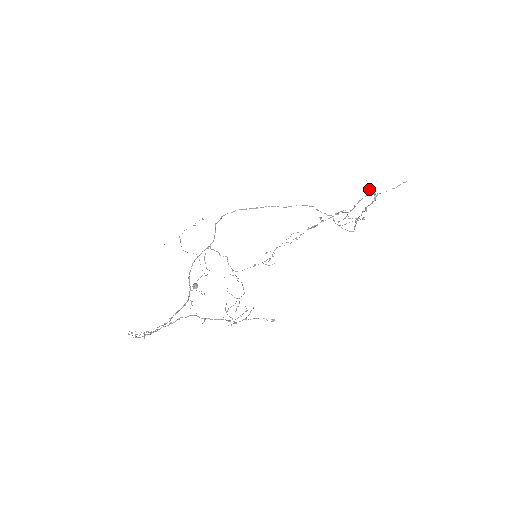
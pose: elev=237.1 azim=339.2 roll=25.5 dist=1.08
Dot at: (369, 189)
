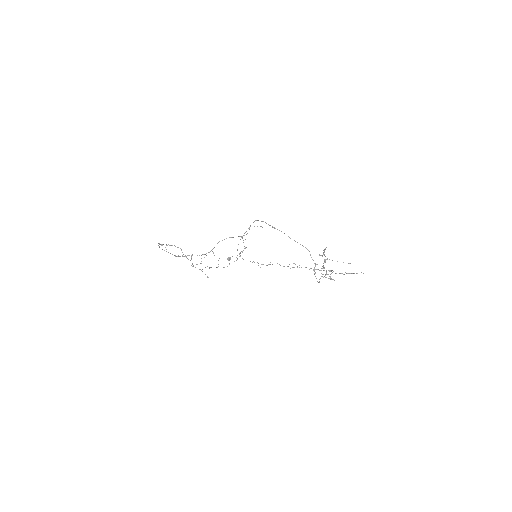
Dot at: (323, 252)
